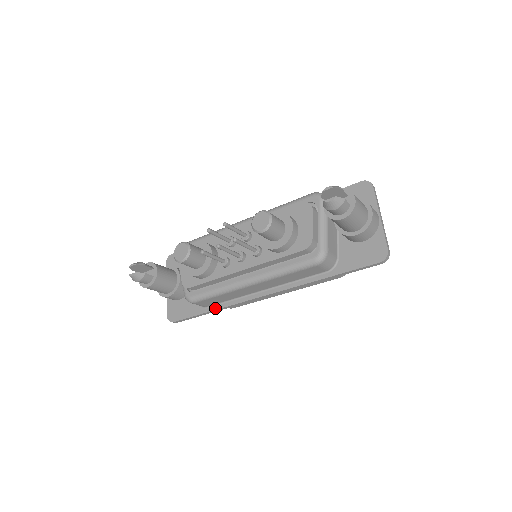
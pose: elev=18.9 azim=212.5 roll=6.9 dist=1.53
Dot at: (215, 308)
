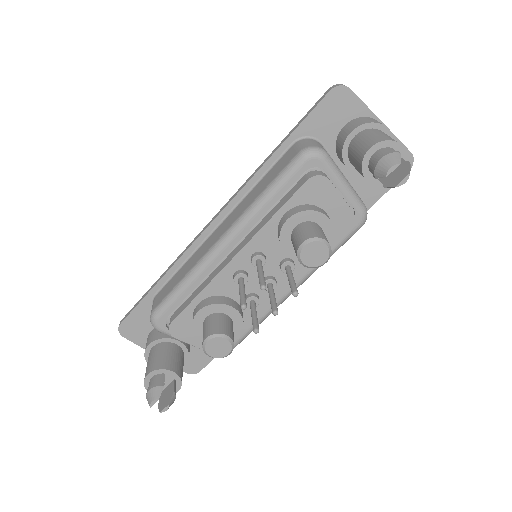
Dot at: occluded
